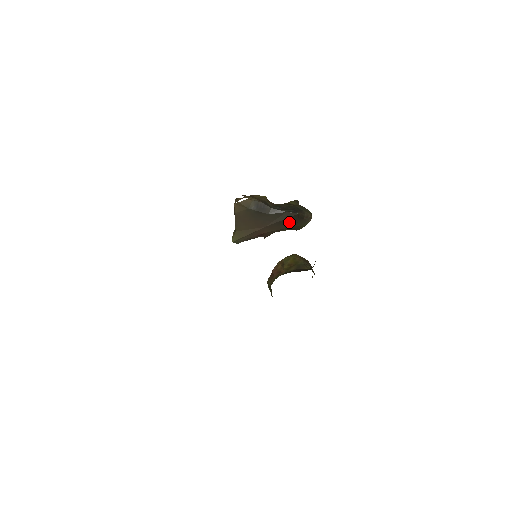
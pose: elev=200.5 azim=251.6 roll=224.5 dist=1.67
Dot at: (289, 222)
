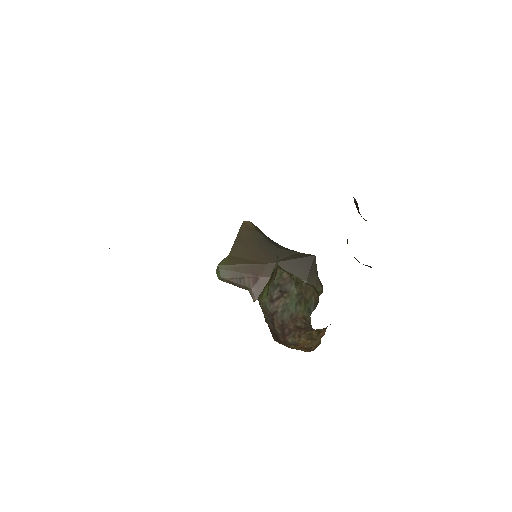
Dot at: (299, 268)
